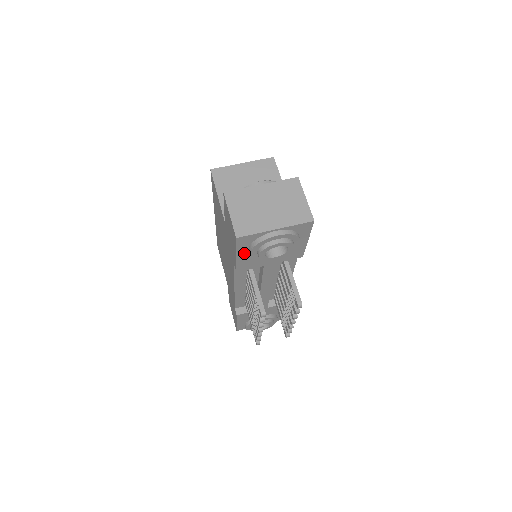
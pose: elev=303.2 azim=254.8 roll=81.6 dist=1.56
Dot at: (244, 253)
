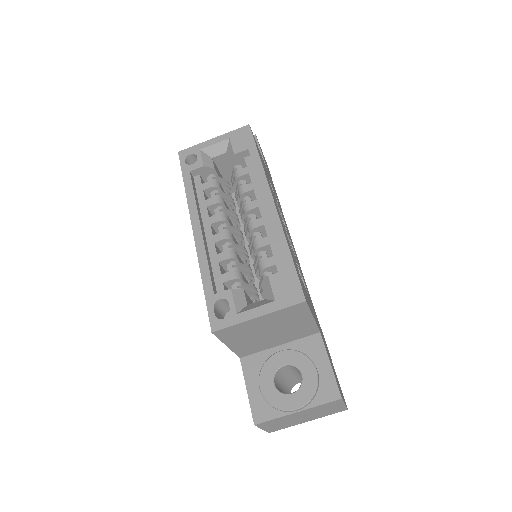
Dot at: occluded
